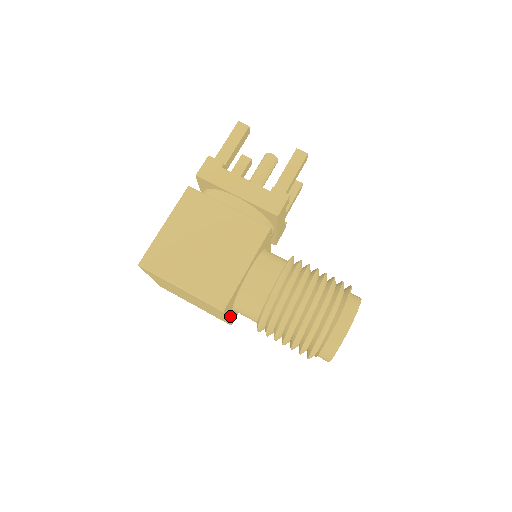
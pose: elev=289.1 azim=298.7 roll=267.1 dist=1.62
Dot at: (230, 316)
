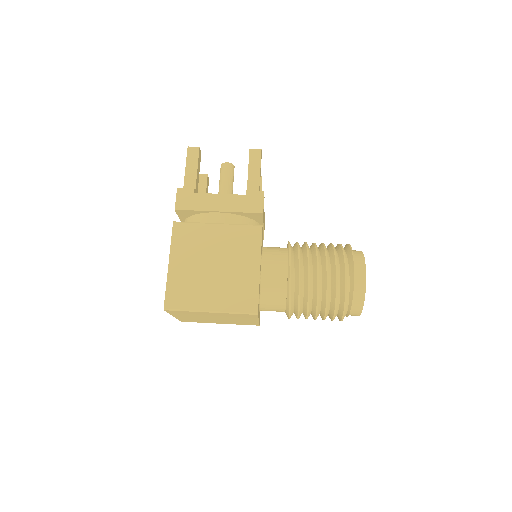
Dot at: occluded
